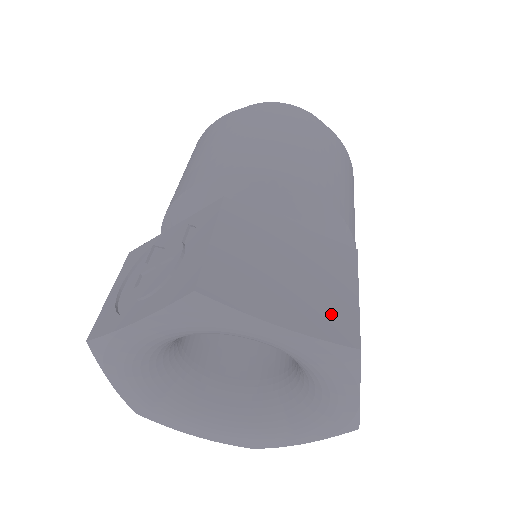
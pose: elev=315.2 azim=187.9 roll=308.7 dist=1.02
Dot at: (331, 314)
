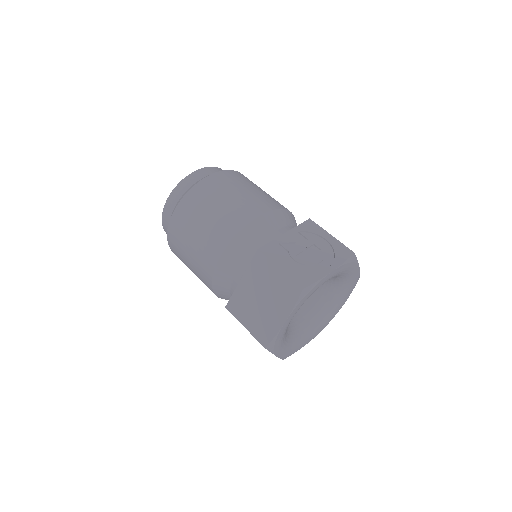
Dot at: occluded
